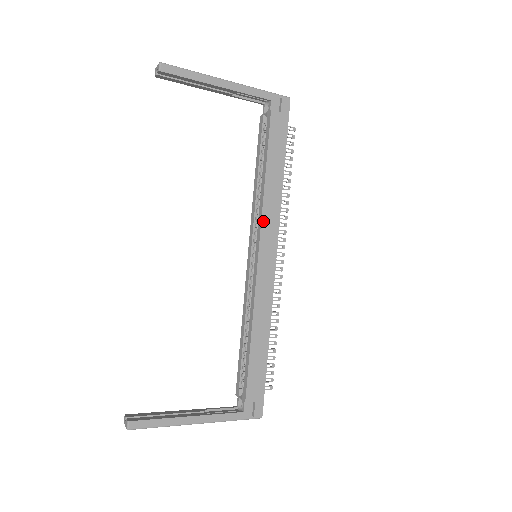
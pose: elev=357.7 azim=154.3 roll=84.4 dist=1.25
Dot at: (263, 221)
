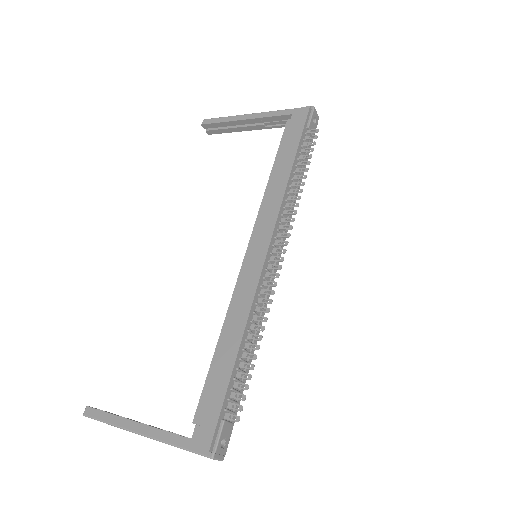
Dot at: (260, 215)
